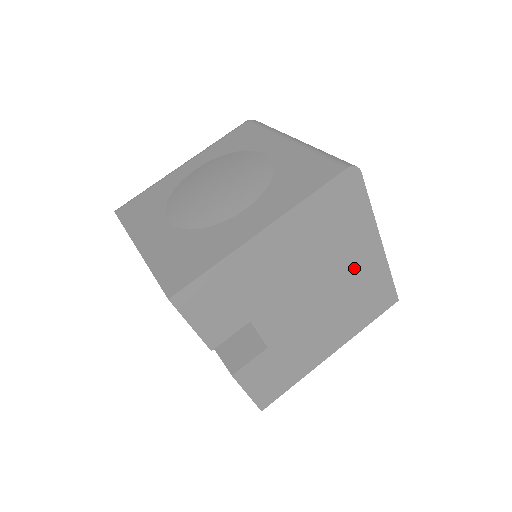
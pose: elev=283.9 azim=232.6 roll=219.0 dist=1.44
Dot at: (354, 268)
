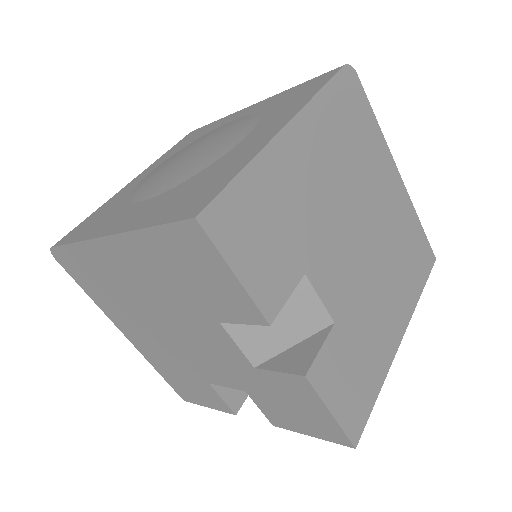
Dot at: (386, 205)
